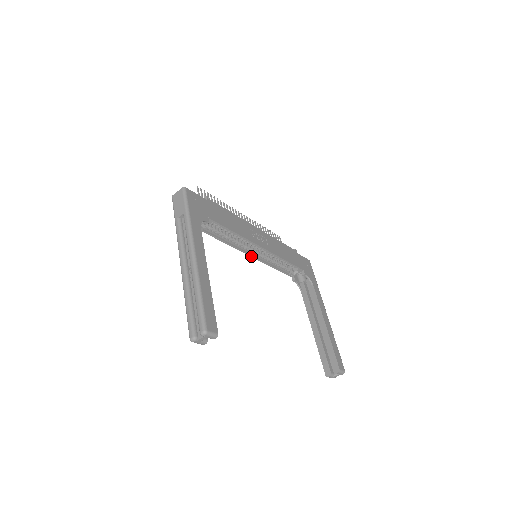
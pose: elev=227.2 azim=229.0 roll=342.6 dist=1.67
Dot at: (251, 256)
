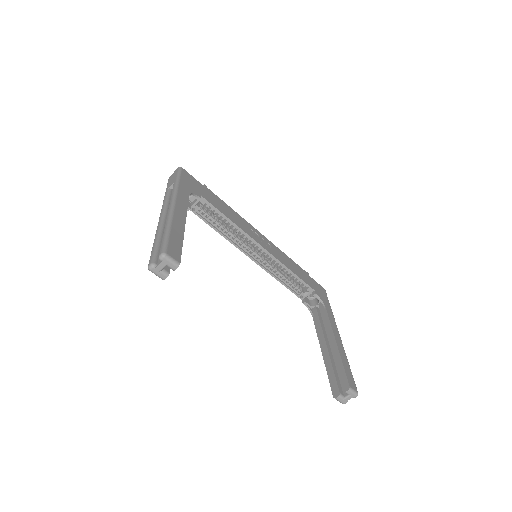
Dot at: (252, 259)
